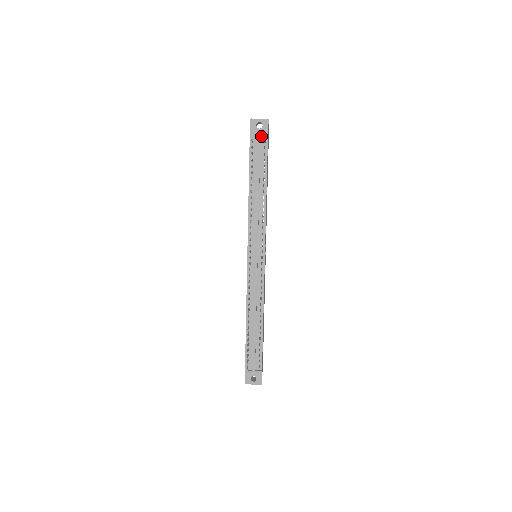
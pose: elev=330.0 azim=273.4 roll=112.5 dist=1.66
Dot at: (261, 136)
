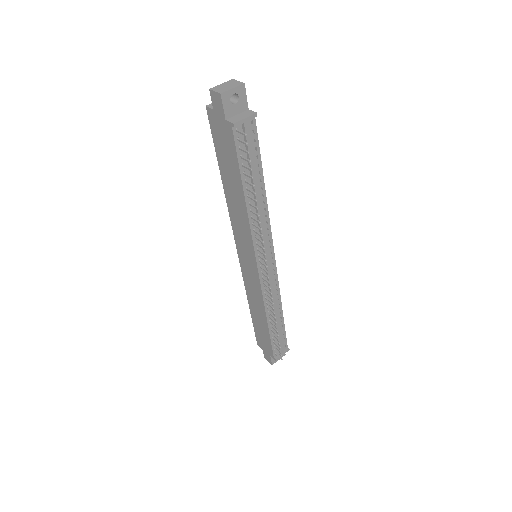
Dot at: (249, 119)
